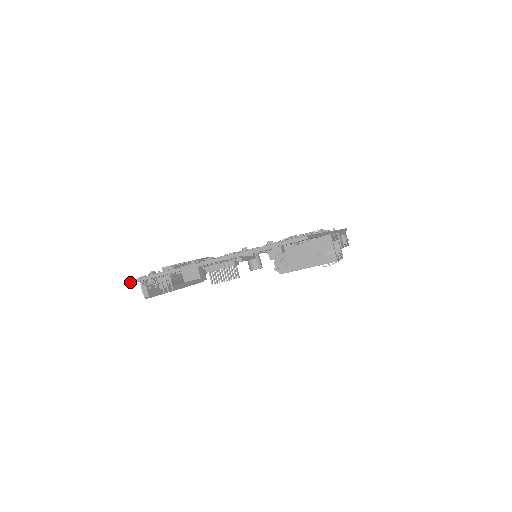
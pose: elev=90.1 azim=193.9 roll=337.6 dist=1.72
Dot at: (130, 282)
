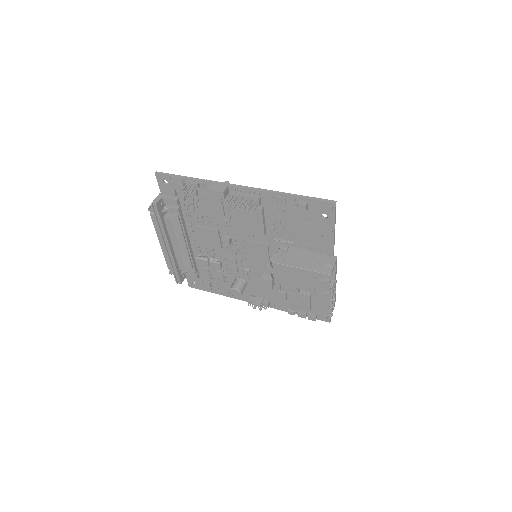
Dot at: (161, 173)
